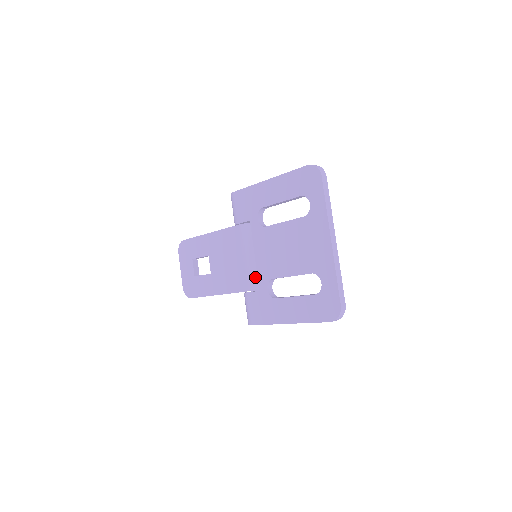
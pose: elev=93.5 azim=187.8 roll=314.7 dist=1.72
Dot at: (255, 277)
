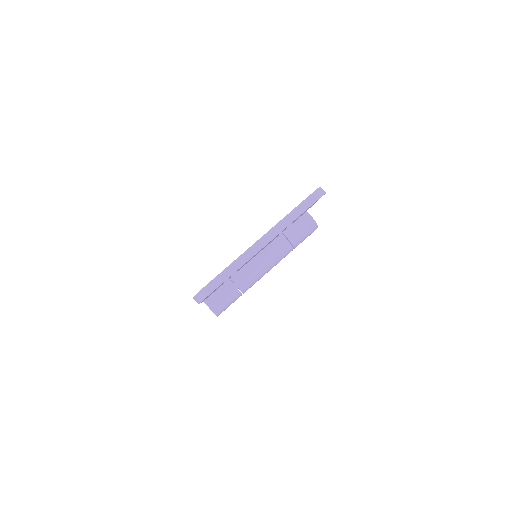
Dot at: occluded
